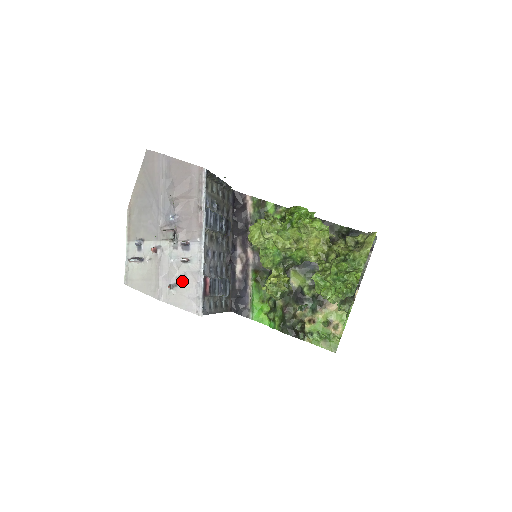
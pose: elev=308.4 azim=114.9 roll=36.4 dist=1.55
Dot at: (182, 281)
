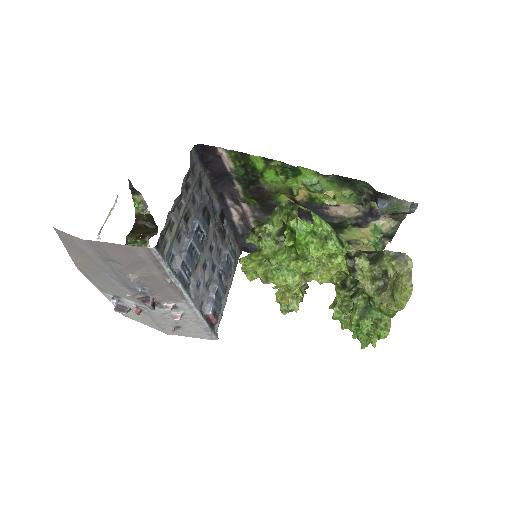
Dot at: (184, 325)
